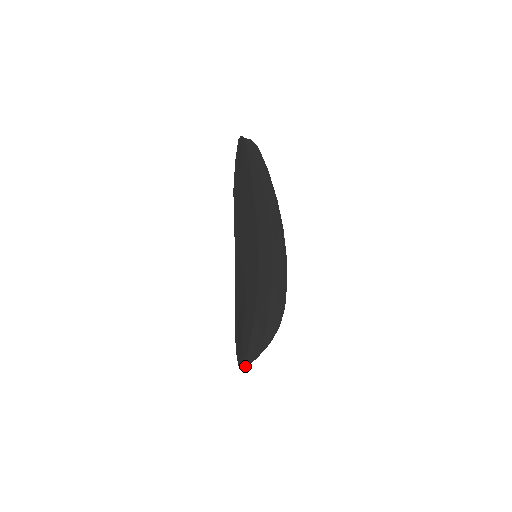
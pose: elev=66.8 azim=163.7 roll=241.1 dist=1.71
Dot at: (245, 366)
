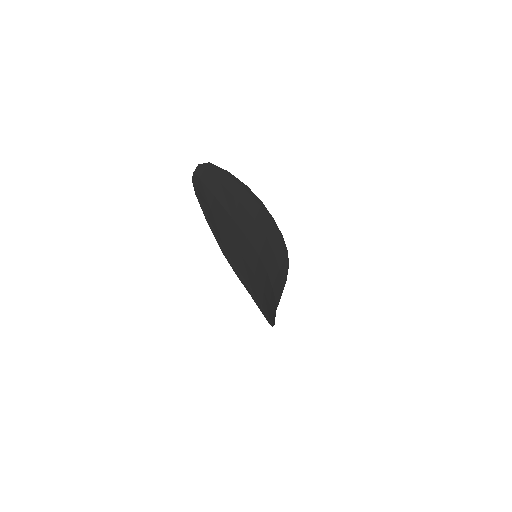
Dot at: (276, 309)
